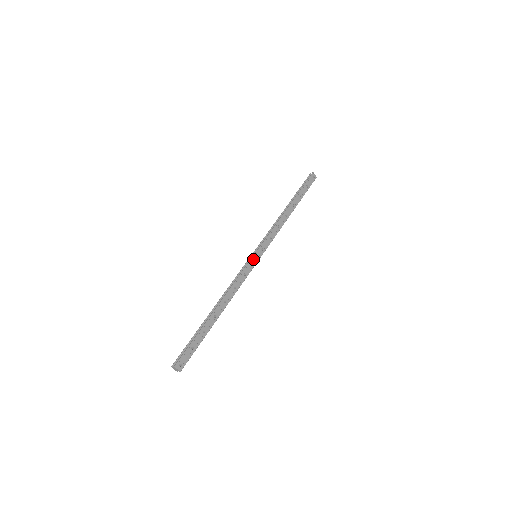
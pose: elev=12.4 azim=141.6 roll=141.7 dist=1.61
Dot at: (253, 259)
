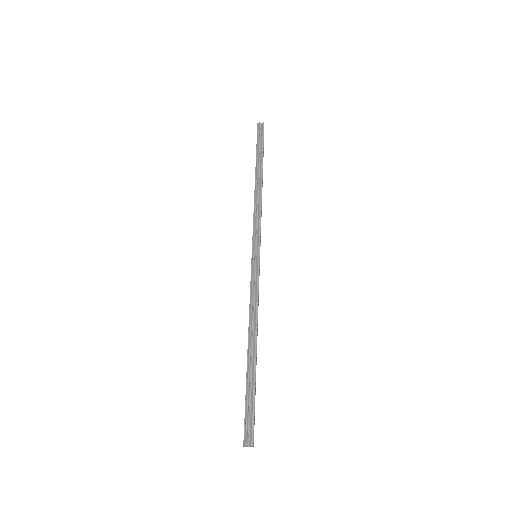
Dot at: (259, 263)
